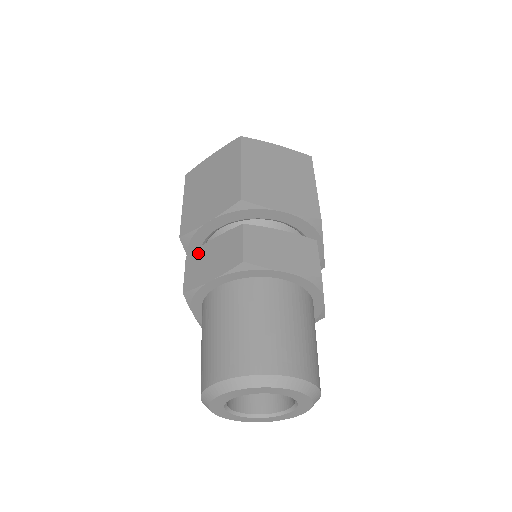
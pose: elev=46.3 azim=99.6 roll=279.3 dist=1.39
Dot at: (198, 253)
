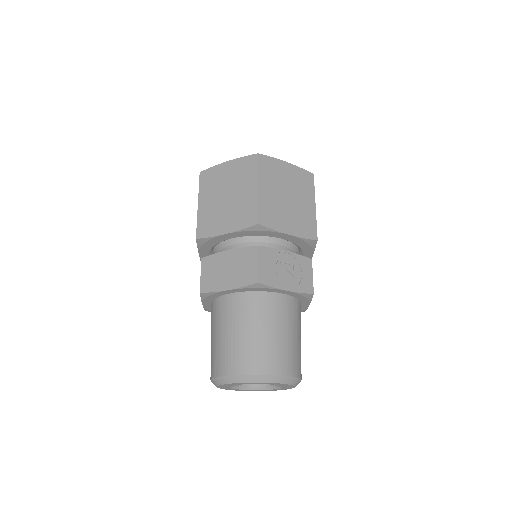
Dot at: occluded
